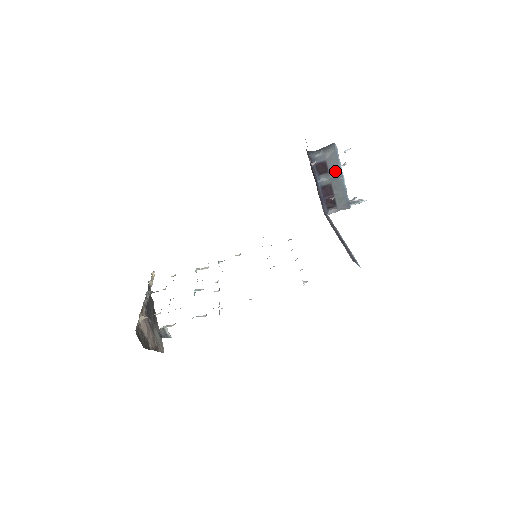
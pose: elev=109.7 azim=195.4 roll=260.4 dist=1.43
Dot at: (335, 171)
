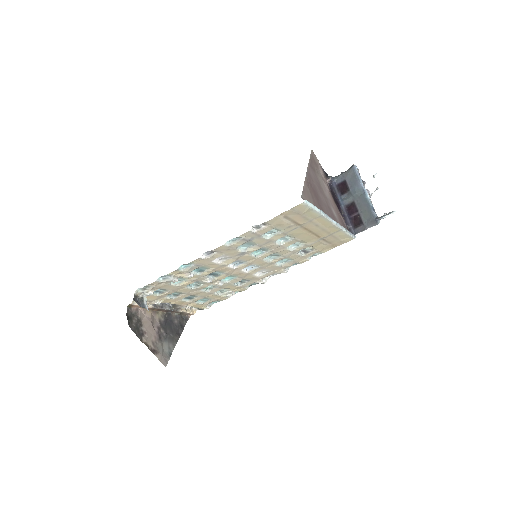
Dot at: (356, 187)
